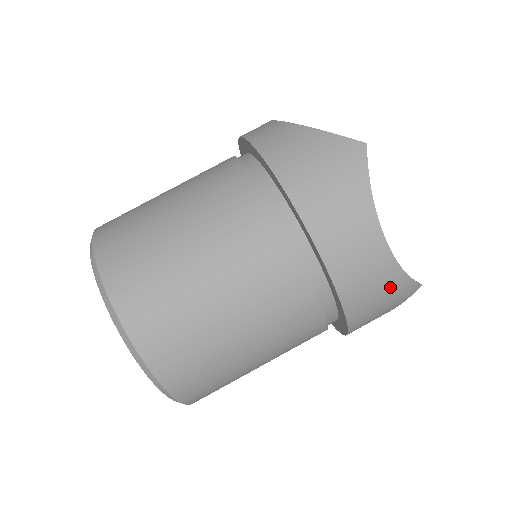
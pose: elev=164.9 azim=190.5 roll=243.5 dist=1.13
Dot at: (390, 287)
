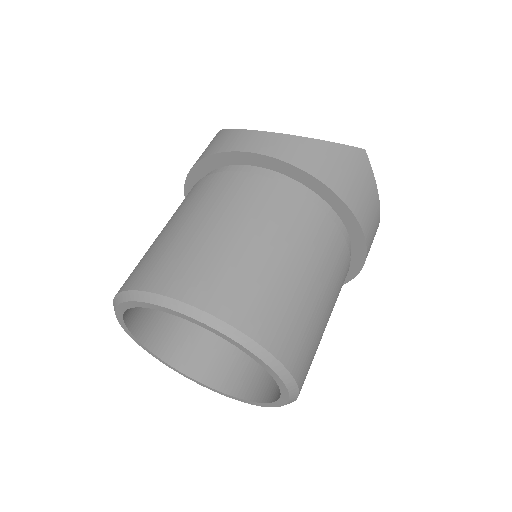
Dot at: occluded
